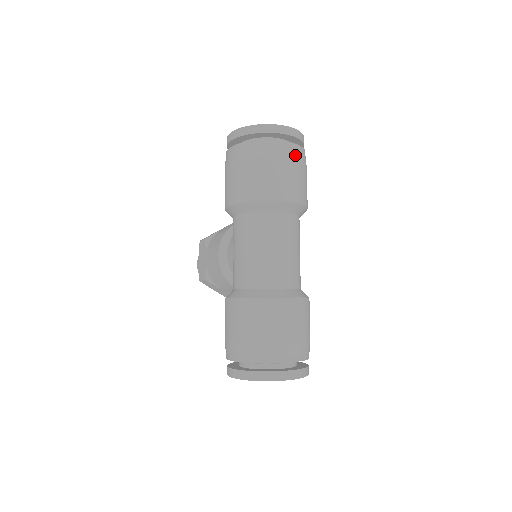
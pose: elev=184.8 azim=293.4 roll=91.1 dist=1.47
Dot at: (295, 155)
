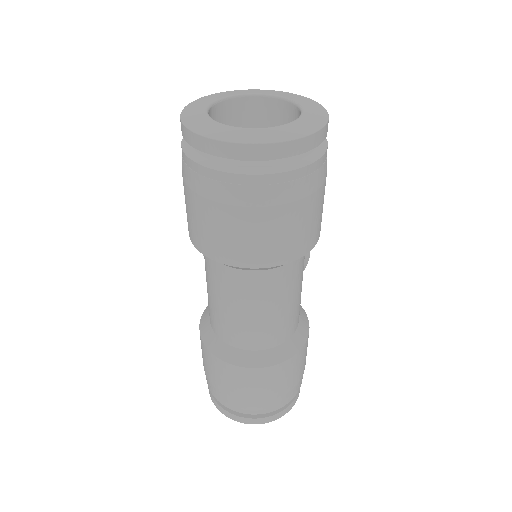
Dot at: (277, 195)
